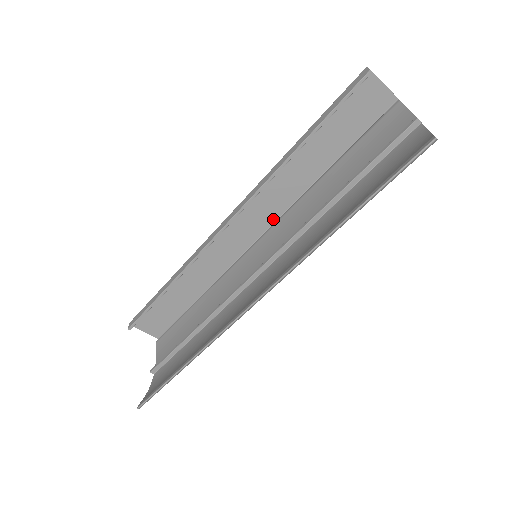
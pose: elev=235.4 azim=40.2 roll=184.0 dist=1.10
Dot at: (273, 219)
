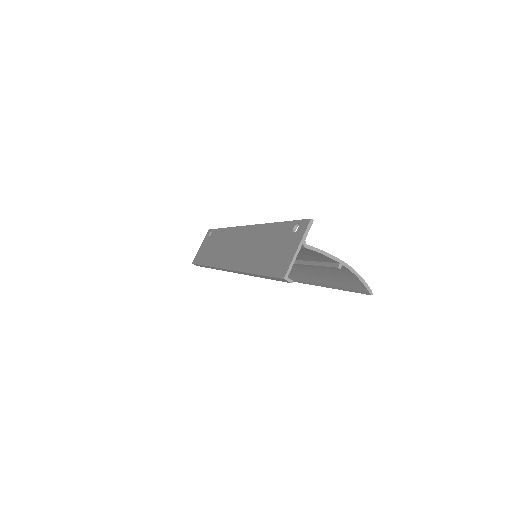
Dot at: occluded
